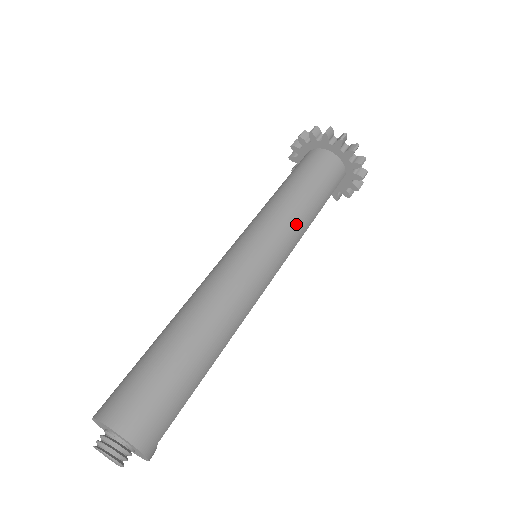
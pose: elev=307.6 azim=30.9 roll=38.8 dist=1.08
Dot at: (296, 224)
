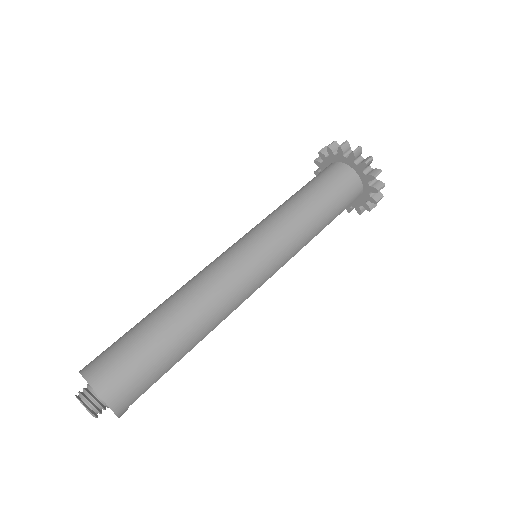
Dot at: (300, 236)
